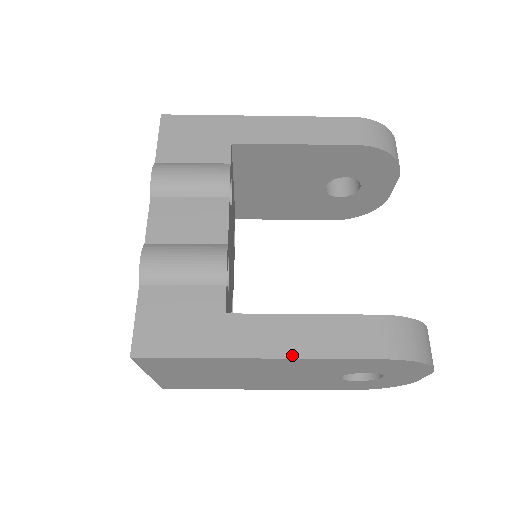
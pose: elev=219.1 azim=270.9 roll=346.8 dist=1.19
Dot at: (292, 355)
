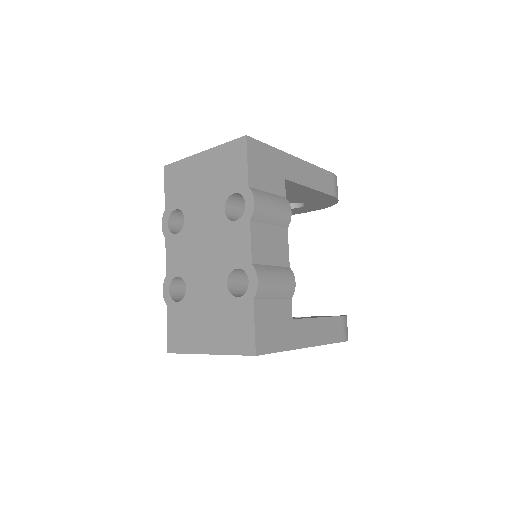
Dot at: (317, 344)
